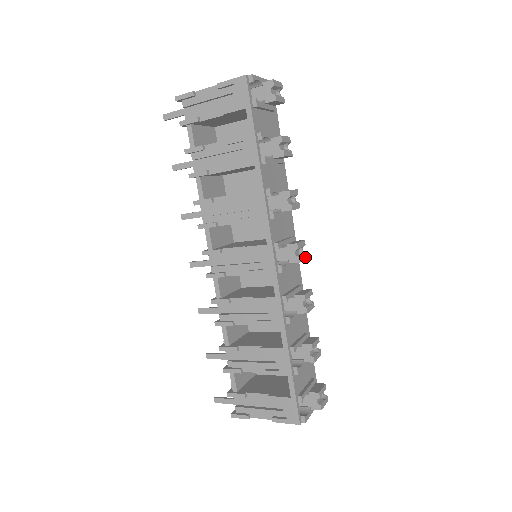
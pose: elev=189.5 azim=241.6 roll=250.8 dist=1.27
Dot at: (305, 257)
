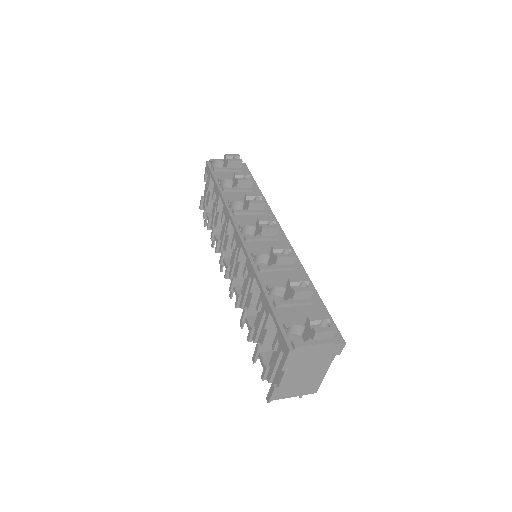
Dot at: (275, 227)
